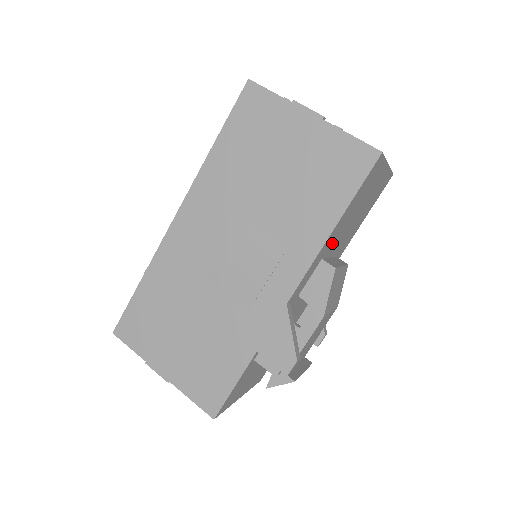
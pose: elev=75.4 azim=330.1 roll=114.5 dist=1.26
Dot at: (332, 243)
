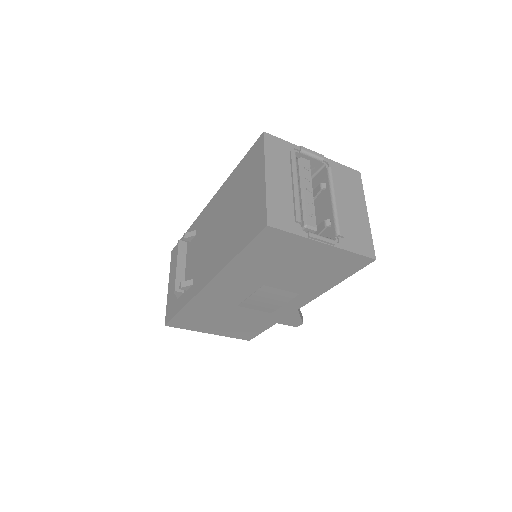
Dot at: occluded
